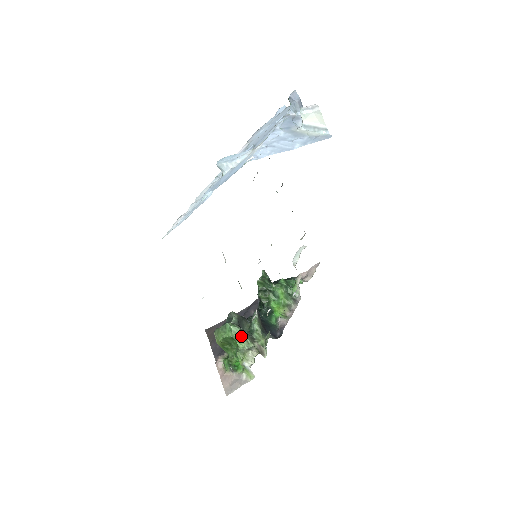
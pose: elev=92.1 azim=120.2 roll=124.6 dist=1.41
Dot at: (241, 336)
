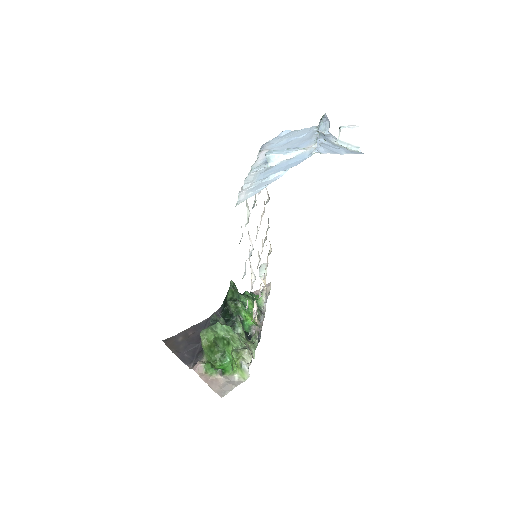
Dot at: (234, 335)
